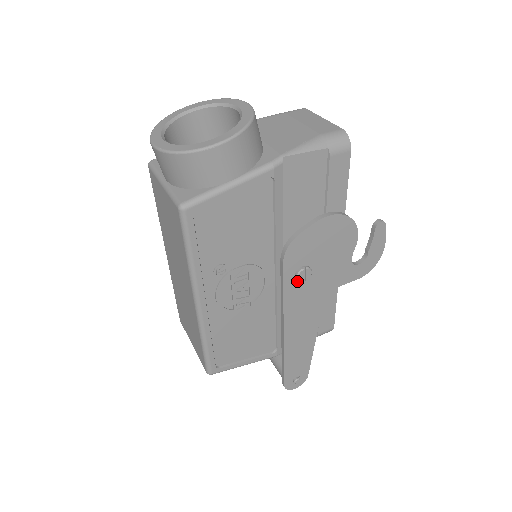
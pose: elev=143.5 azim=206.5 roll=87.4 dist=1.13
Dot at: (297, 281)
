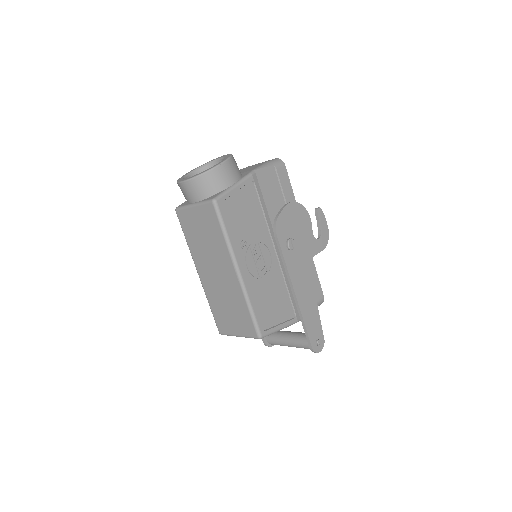
Dot at: (289, 250)
